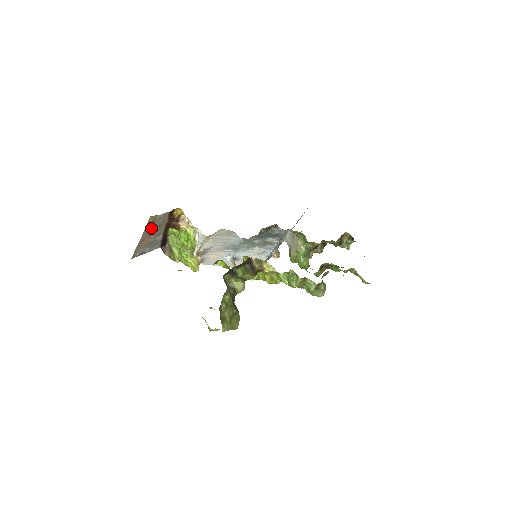
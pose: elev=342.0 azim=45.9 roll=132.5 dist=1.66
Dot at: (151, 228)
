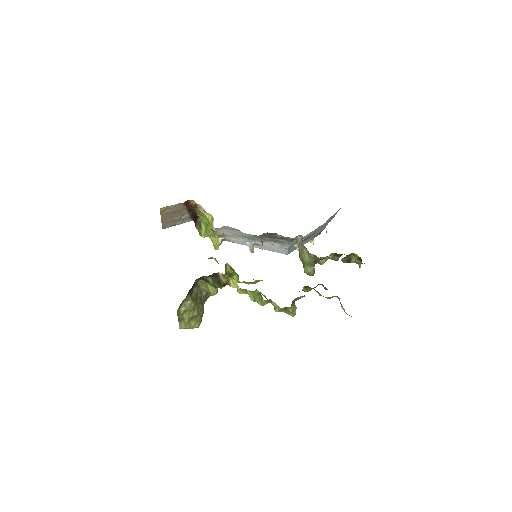
Dot at: (168, 213)
